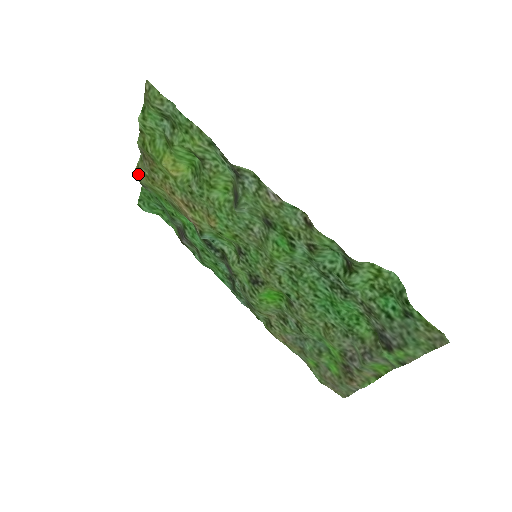
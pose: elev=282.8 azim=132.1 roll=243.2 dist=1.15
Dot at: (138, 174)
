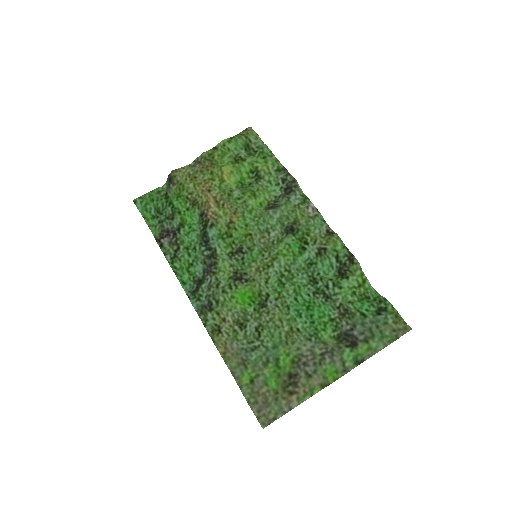
Dot at: (179, 171)
